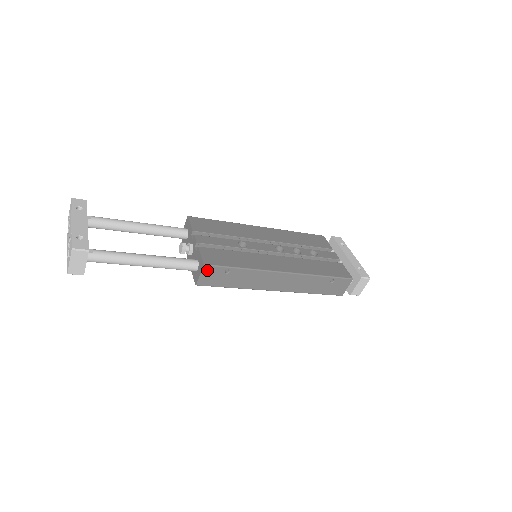
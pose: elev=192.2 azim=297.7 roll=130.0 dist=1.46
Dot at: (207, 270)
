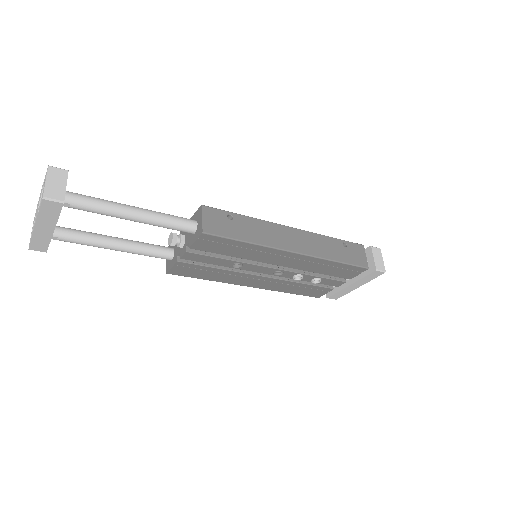
Dot at: (208, 213)
